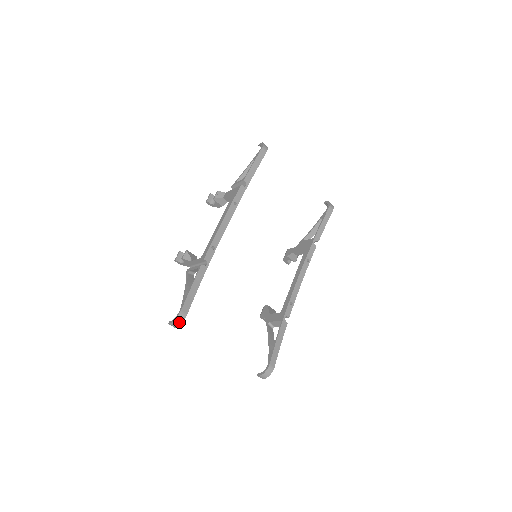
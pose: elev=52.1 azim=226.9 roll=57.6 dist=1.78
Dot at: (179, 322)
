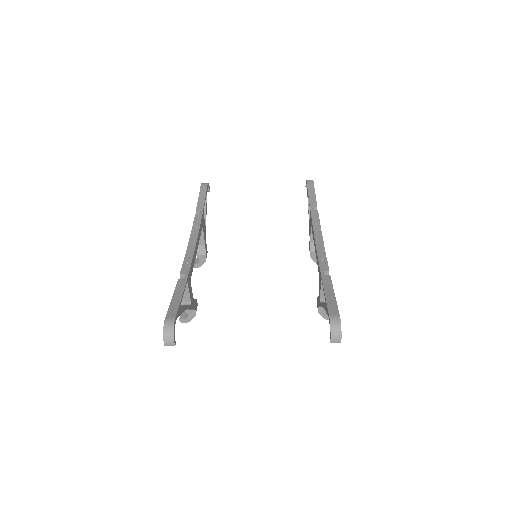
Dot at: (170, 331)
